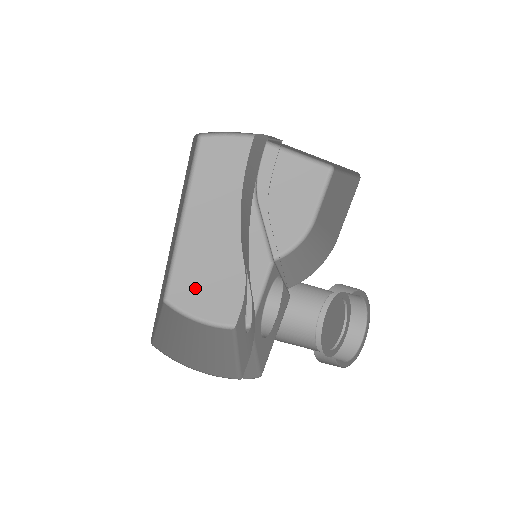
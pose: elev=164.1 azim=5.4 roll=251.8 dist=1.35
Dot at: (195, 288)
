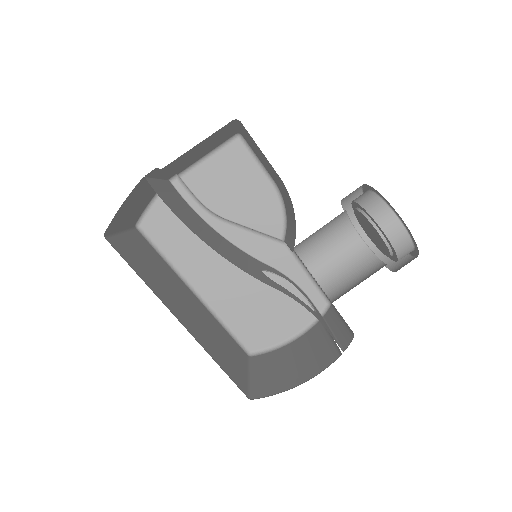
Dot at: (259, 323)
